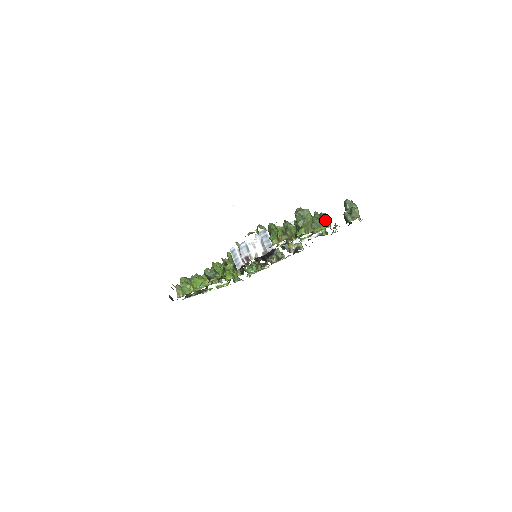
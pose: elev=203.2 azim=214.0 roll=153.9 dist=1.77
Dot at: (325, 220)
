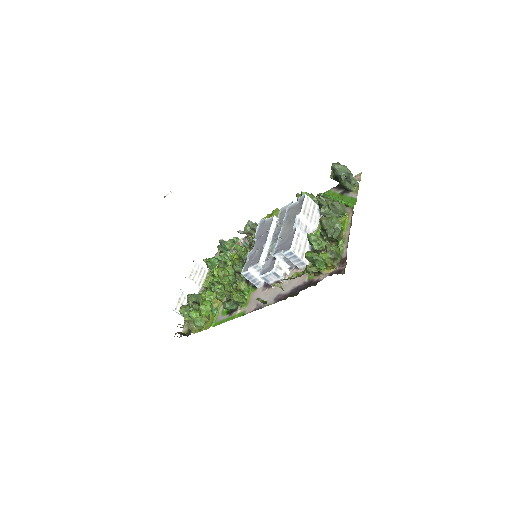
Dot at: (341, 209)
